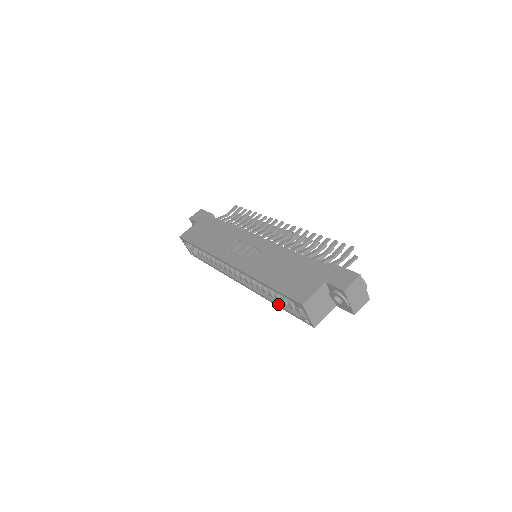
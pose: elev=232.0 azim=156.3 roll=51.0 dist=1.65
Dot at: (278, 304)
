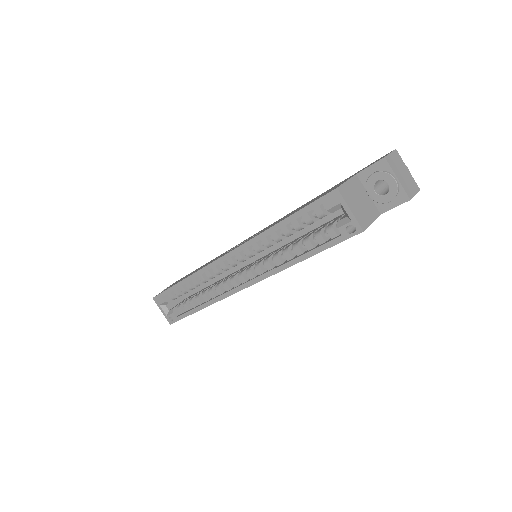
Dot at: (302, 254)
